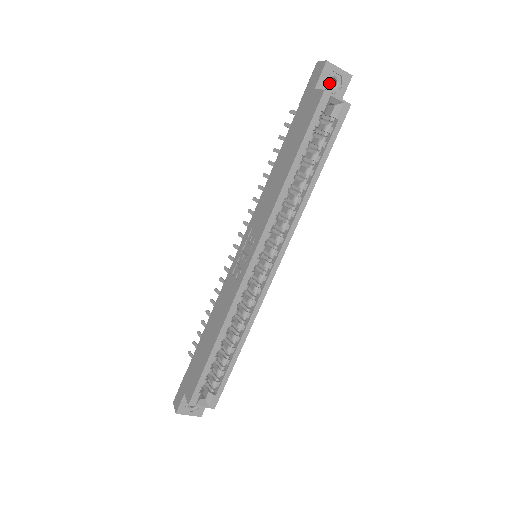
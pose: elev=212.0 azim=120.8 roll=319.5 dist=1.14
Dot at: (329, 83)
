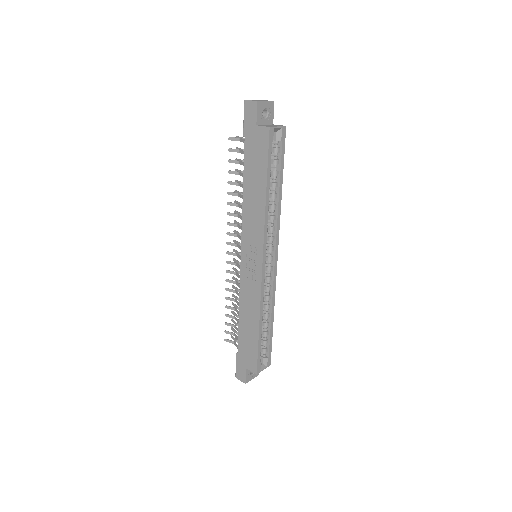
Dot at: occluded
